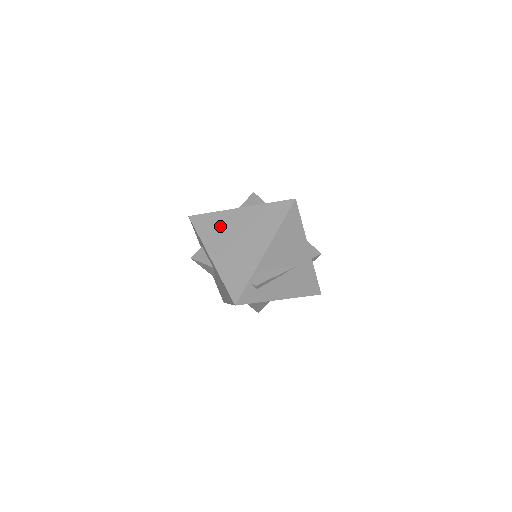
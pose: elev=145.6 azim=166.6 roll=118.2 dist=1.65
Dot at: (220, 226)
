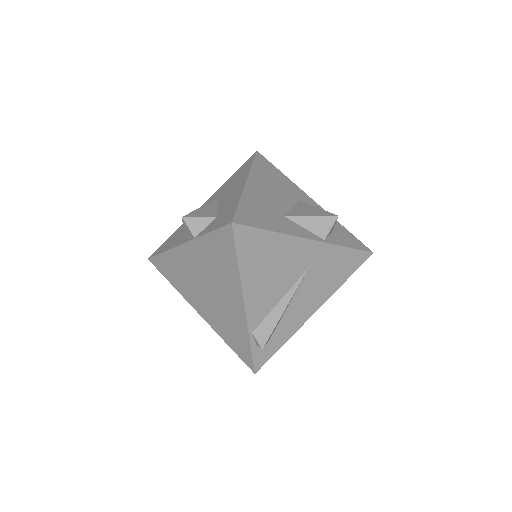
Dot at: (181, 272)
